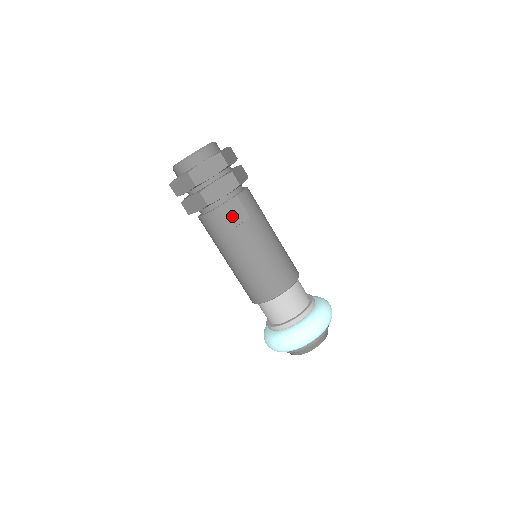
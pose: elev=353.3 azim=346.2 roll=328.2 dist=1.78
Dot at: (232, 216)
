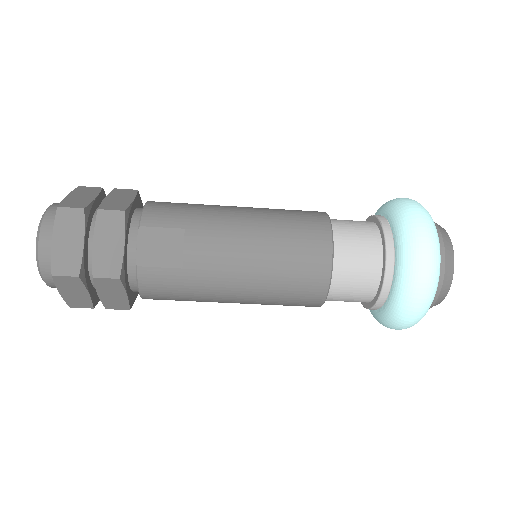
Dot at: (163, 254)
